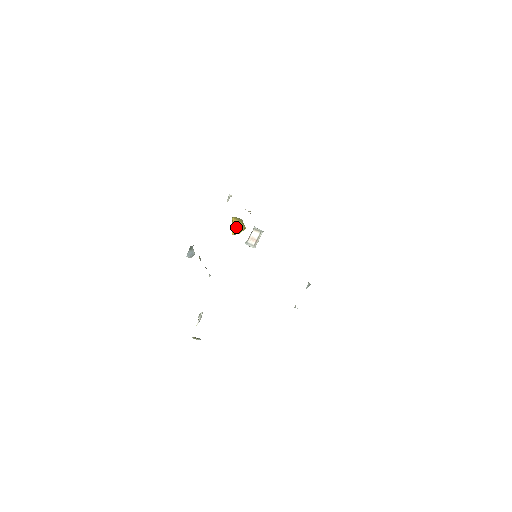
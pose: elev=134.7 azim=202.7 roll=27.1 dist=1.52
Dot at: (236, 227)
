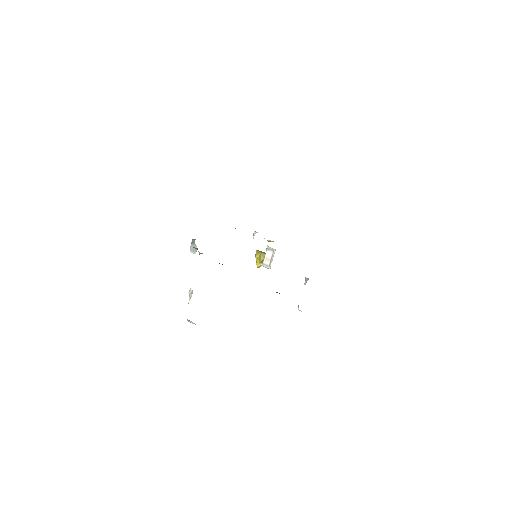
Dot at: (258, 258)
